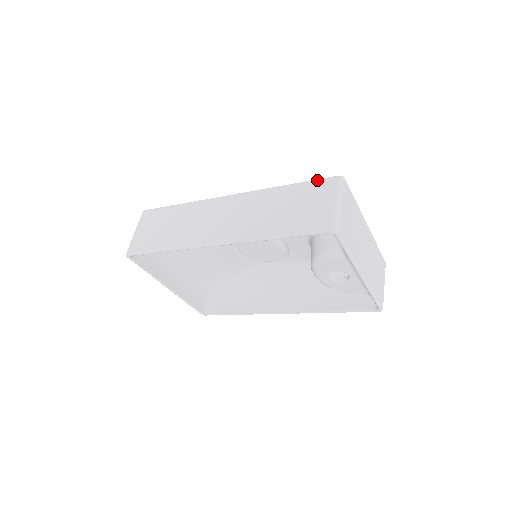
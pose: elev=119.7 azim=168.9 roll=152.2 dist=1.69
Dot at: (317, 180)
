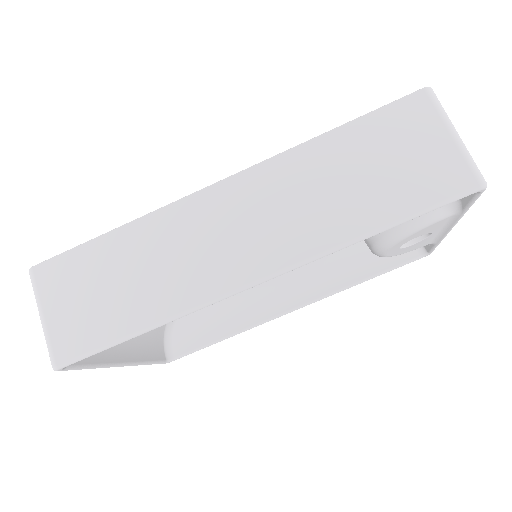
Dot at: (389, 106)
